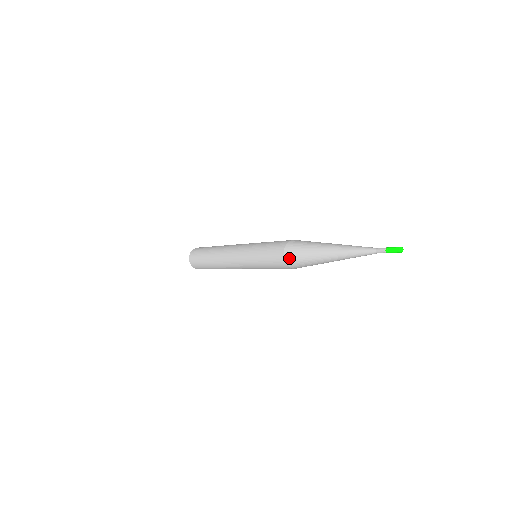
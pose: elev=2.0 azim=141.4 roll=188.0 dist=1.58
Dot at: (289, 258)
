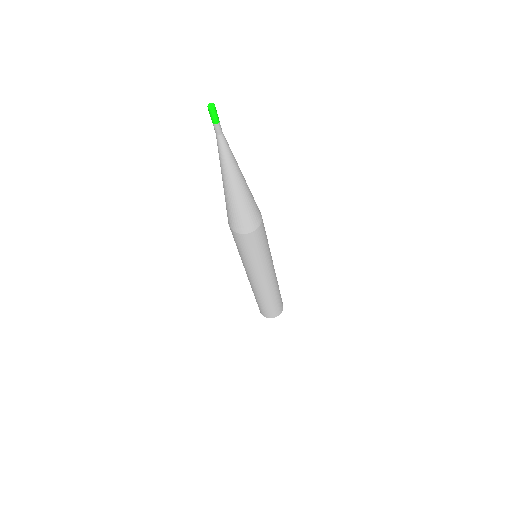
Dot at: occluded
